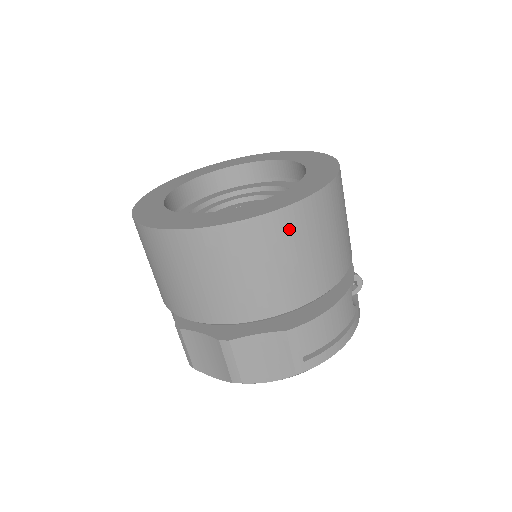
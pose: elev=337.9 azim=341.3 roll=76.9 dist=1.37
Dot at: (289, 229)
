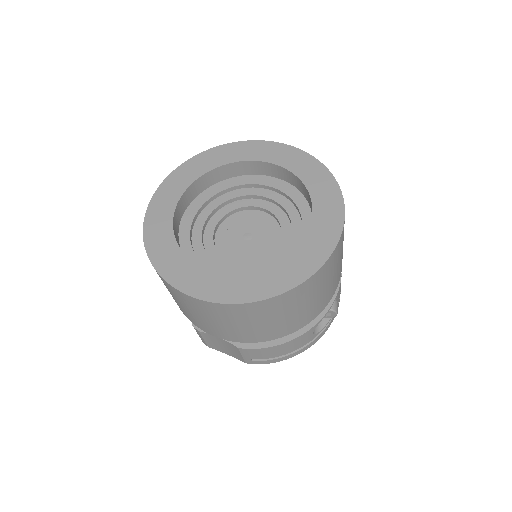
Dot at: (245, 313)
